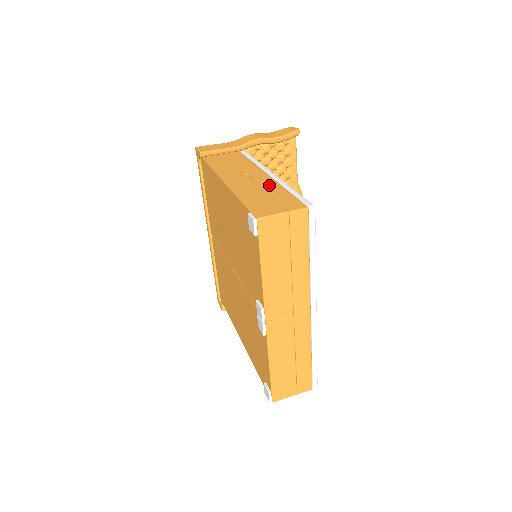
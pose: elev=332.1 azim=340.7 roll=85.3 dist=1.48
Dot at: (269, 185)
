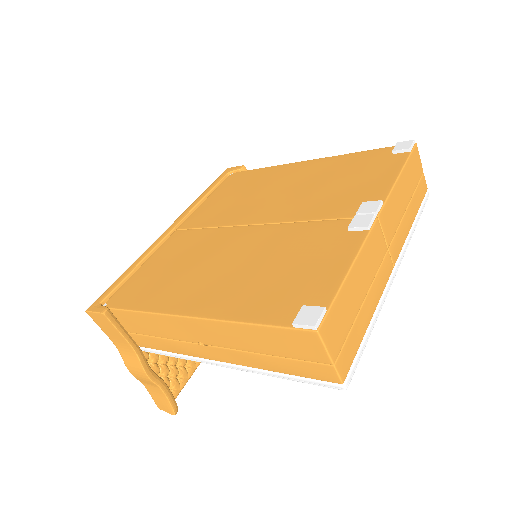
Dot at: occluded
